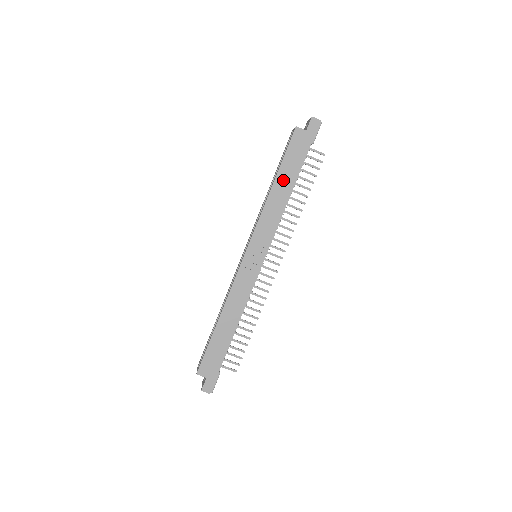
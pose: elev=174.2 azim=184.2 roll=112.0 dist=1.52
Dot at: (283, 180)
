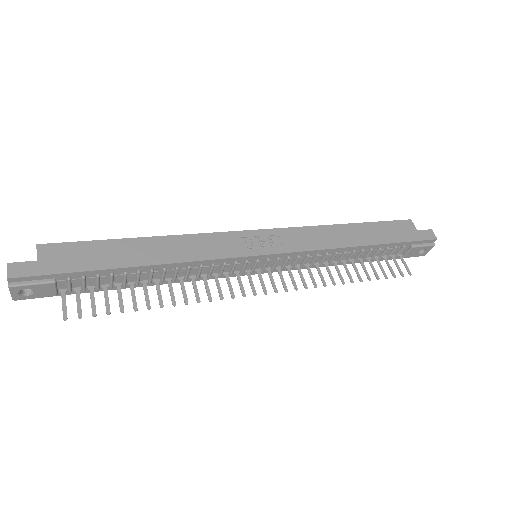
Dot at: (360, 232)
